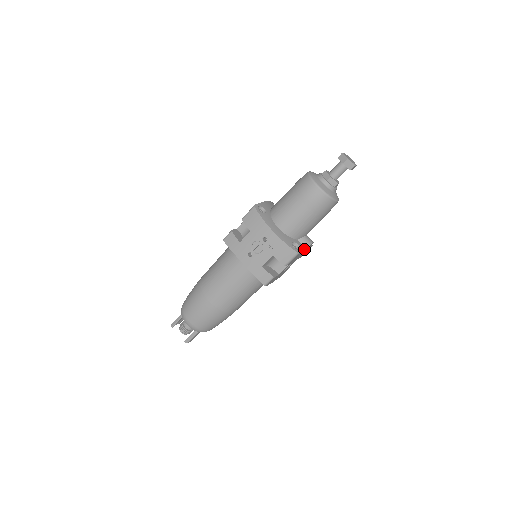
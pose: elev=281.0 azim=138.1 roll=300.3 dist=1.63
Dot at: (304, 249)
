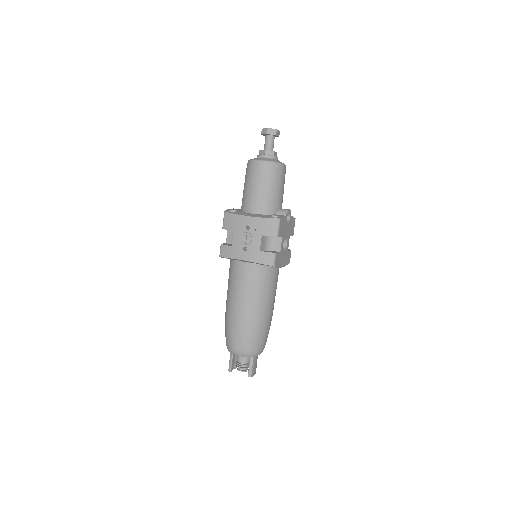
Dot at: (284, 216)
